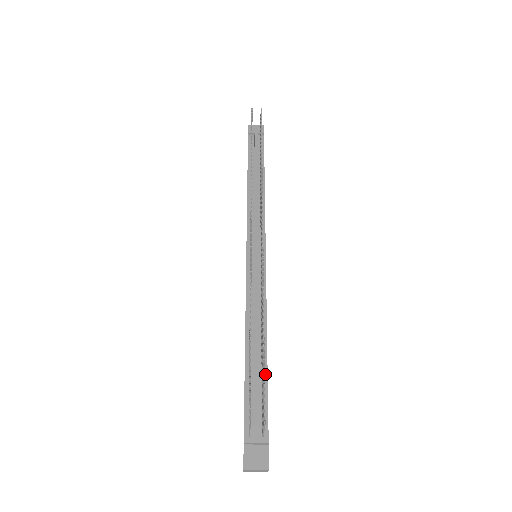
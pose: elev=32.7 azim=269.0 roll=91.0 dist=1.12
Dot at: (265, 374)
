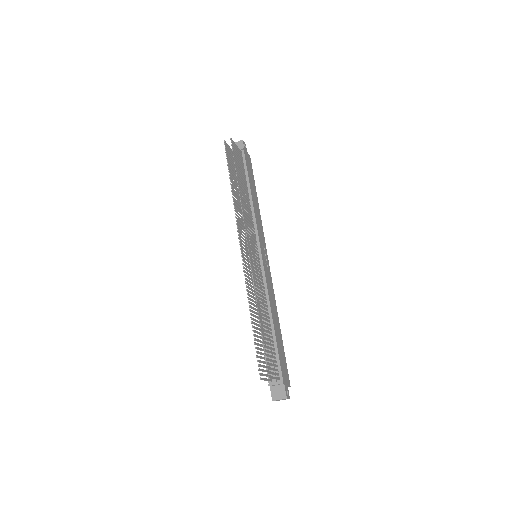
Dot at: (274, 340)
